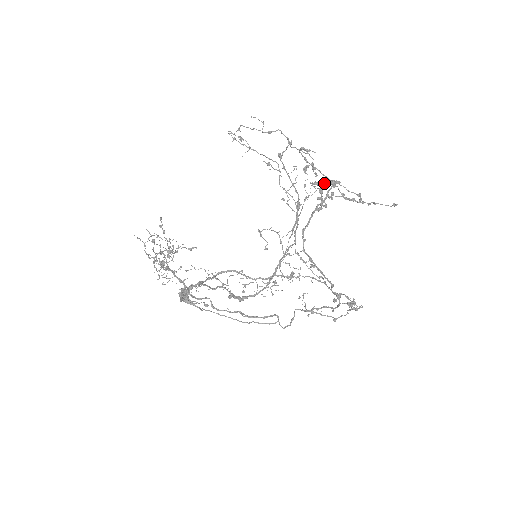
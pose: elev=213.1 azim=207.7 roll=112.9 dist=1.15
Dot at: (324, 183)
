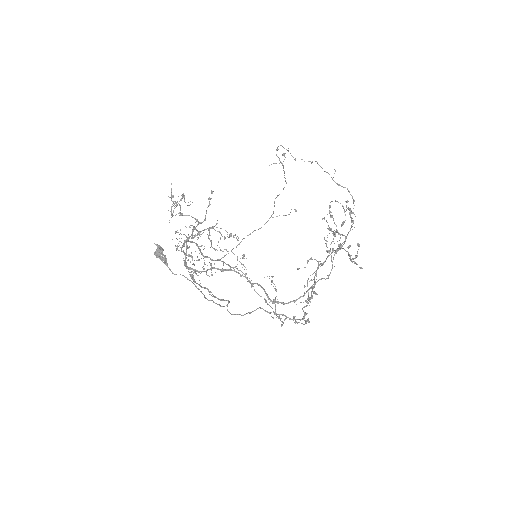
Dot at: occluded
